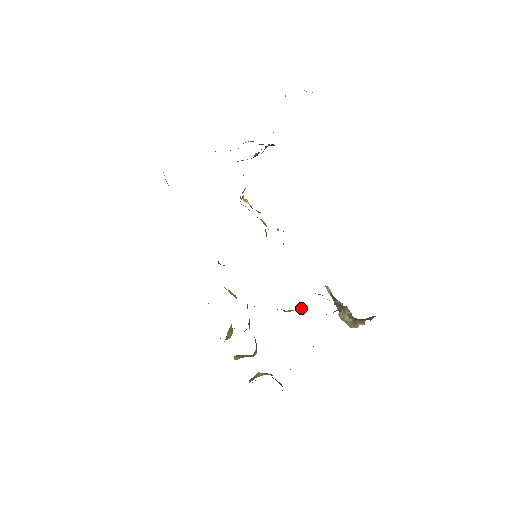
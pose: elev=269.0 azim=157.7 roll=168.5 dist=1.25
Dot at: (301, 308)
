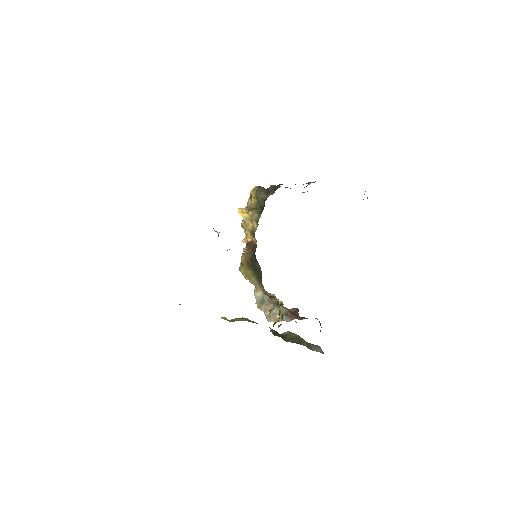
Dot at: occluded
